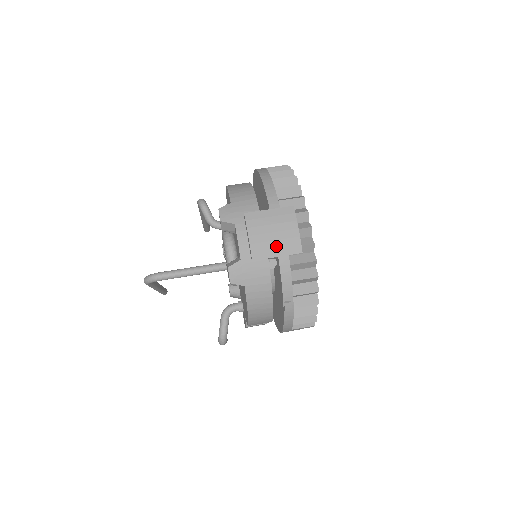
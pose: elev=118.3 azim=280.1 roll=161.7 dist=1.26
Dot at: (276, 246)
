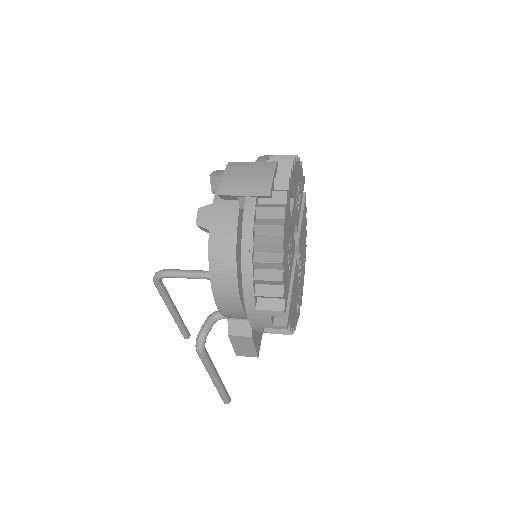
Dot at: (246, 186)
